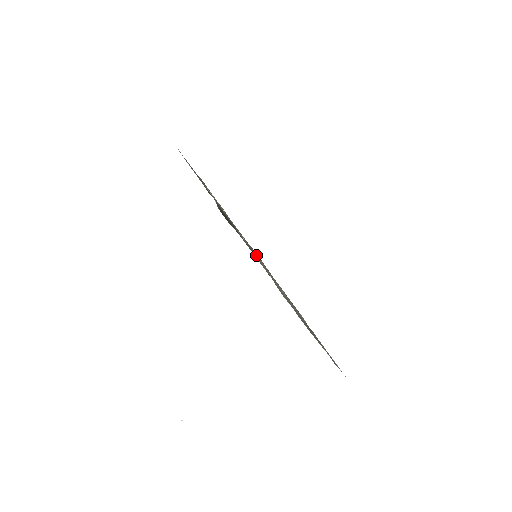
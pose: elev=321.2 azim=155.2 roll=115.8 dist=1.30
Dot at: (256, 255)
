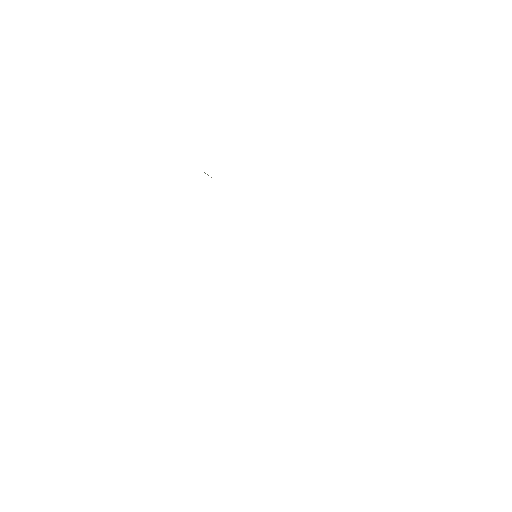
Dot at: occluded
